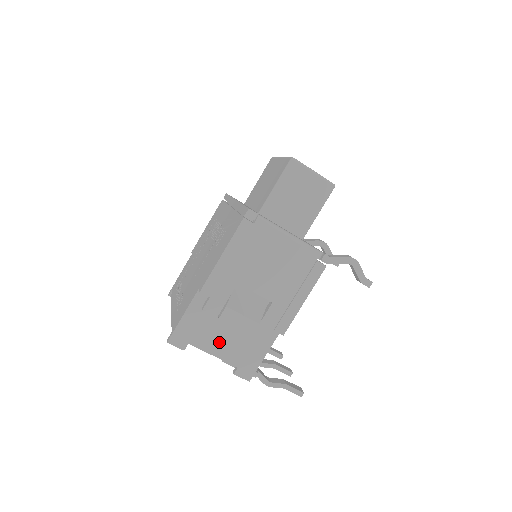
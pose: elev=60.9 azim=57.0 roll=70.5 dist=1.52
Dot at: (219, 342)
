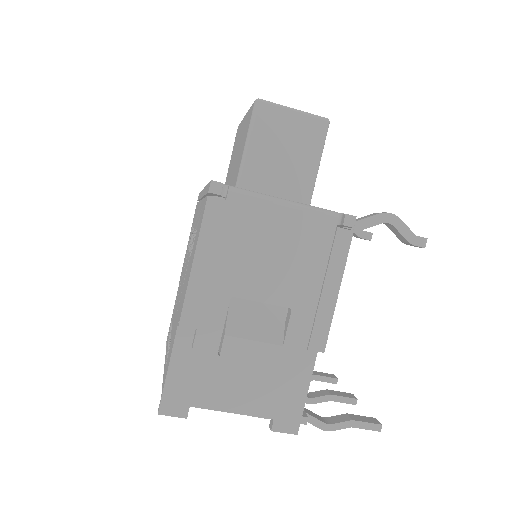
Dot at: (234, 390)
